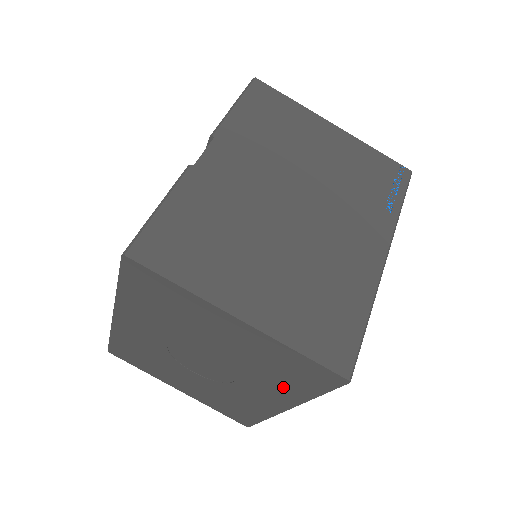
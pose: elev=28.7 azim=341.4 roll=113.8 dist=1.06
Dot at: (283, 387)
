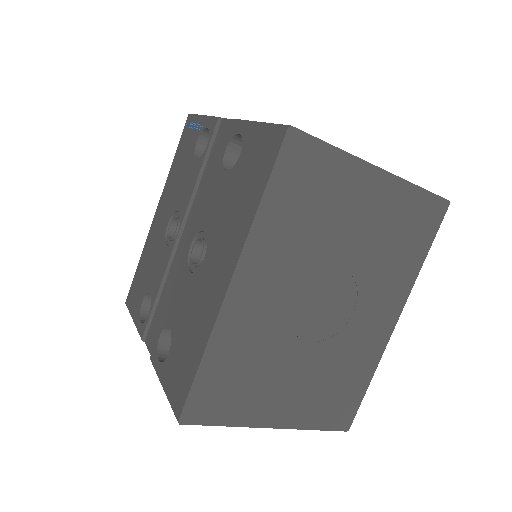
Dot at: (400, 270)
